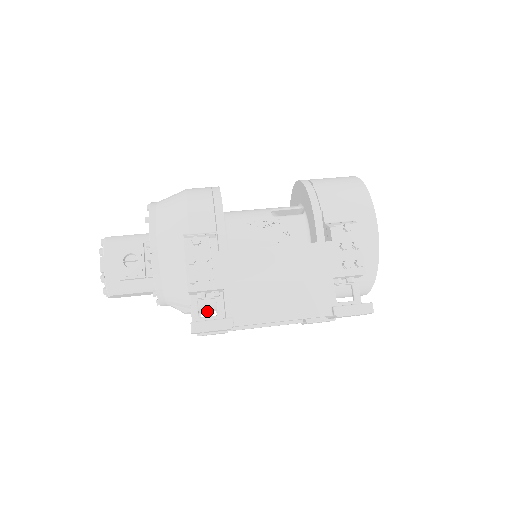
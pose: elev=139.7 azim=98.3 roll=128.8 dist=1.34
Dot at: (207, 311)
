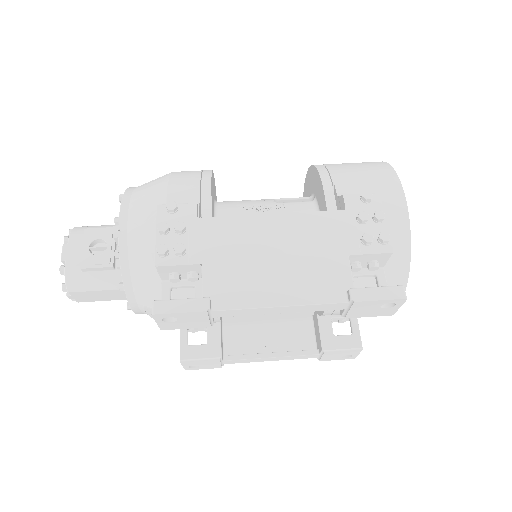
Dot at: occluded
